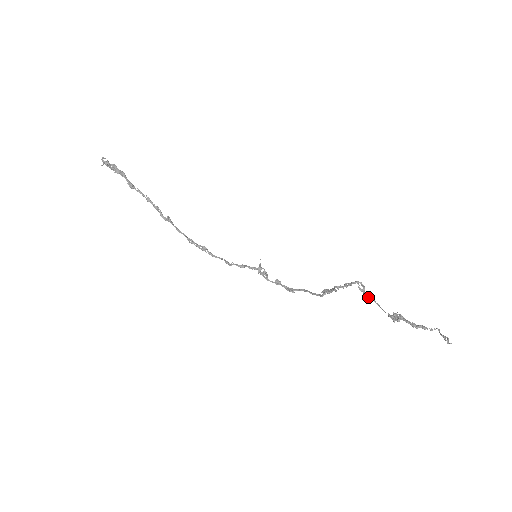
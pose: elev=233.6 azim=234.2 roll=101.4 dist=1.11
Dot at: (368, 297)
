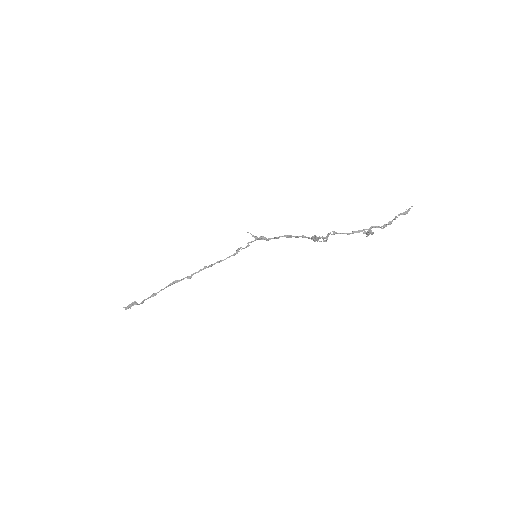
Dot at: occluded
